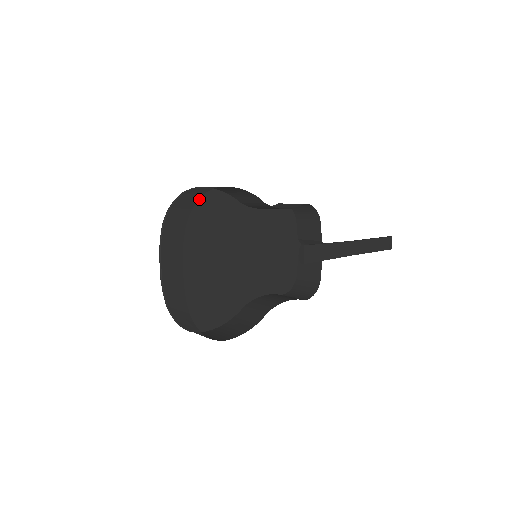
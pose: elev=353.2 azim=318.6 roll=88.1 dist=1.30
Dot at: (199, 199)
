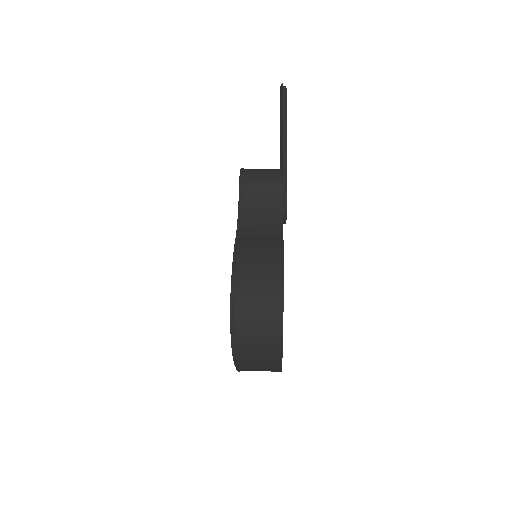
Dot at: occluded
